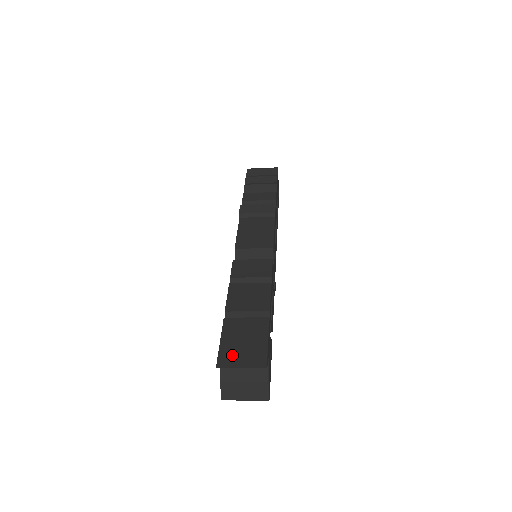
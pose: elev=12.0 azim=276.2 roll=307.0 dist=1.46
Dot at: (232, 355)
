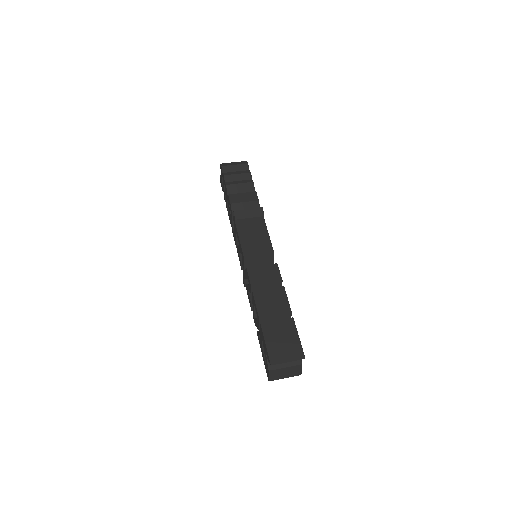
Dot at: (278, 353)
